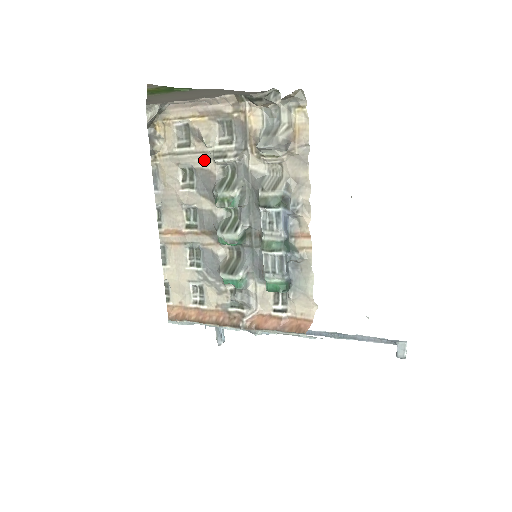
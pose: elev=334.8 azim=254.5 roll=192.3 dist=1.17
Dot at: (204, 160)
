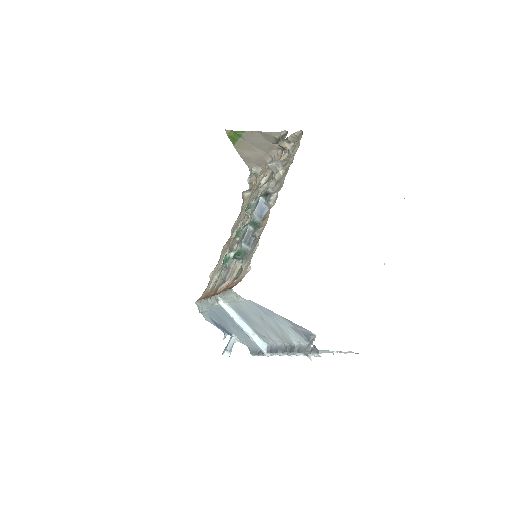
Dot at: (258, 193)
